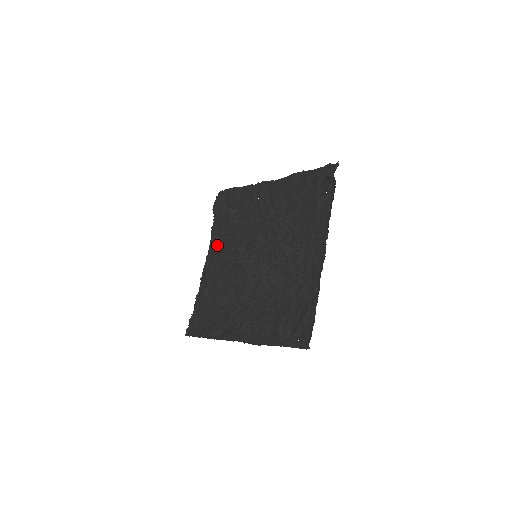
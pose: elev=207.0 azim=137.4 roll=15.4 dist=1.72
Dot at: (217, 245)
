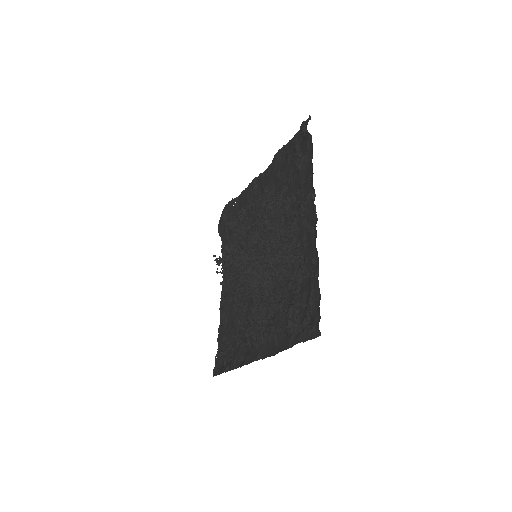
Dot at: occluded
